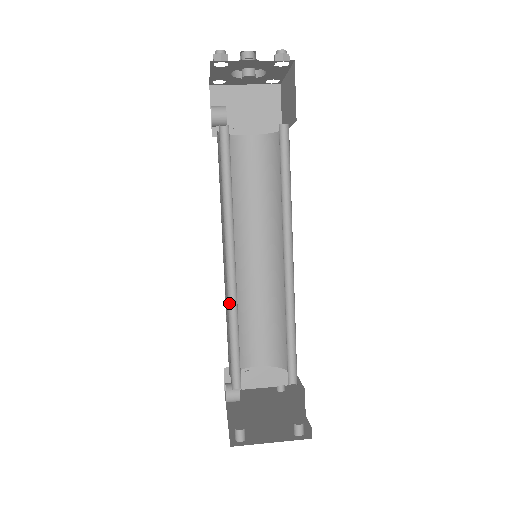
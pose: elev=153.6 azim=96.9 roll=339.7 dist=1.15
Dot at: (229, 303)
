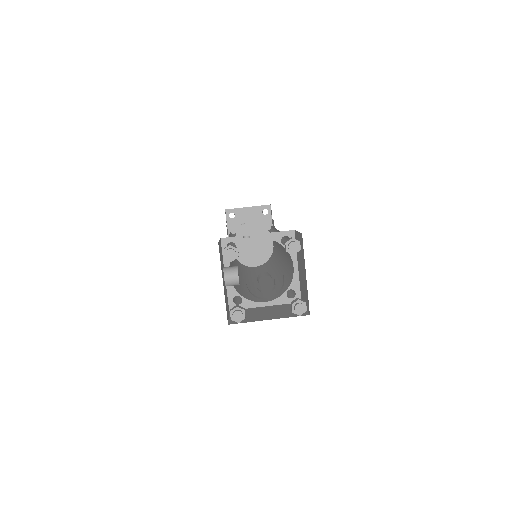
Dot at: occluded
